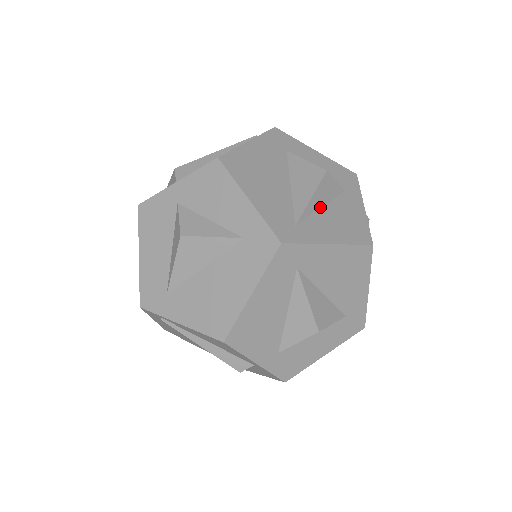
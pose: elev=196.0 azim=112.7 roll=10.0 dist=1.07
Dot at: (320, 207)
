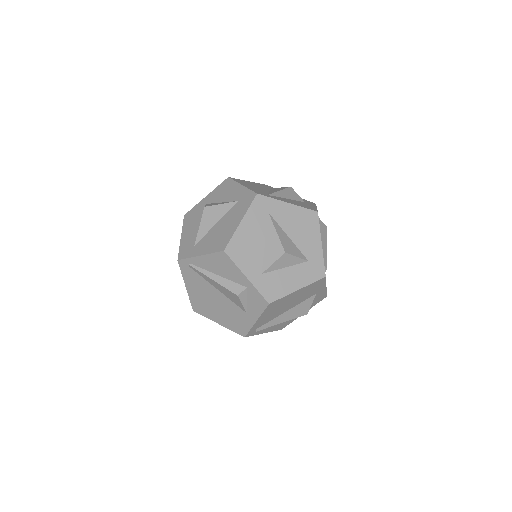
Dot at: (286, 198)
